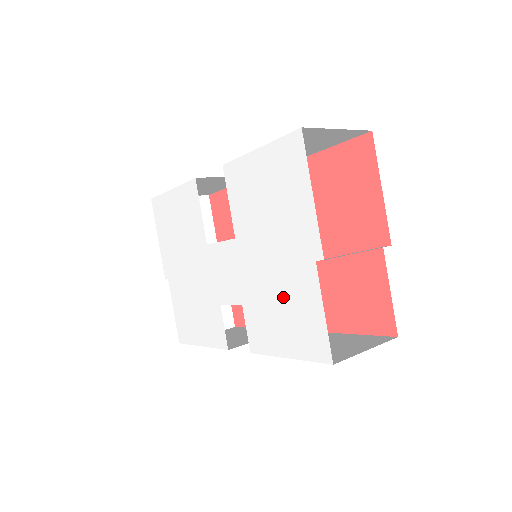
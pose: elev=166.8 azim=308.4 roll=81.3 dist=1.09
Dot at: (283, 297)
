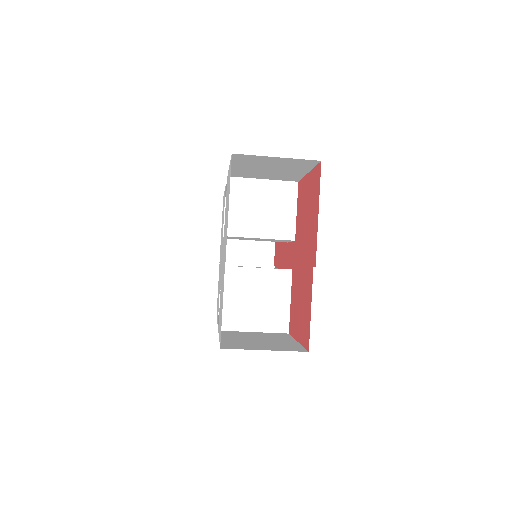
Dot at: occluded
